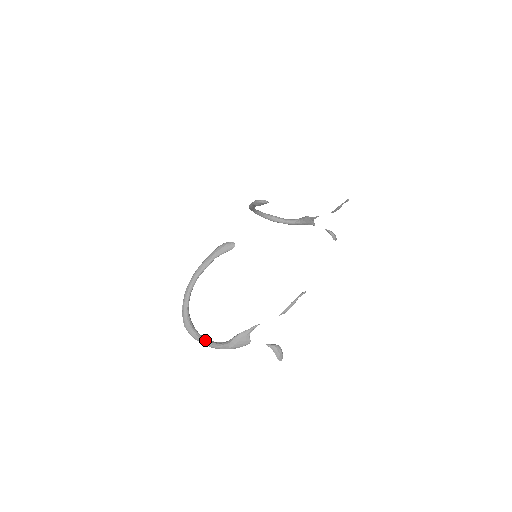
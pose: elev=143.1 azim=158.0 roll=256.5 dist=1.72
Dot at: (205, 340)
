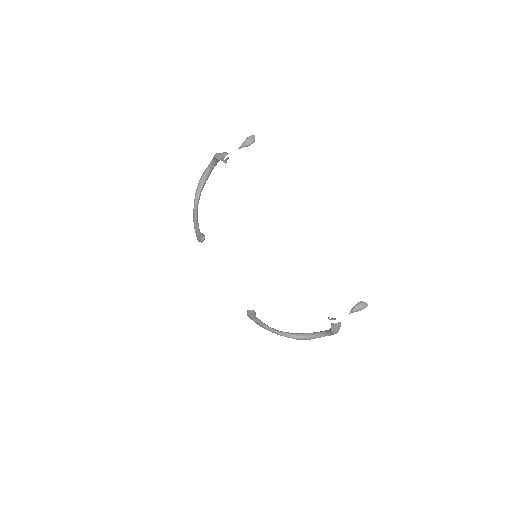
Dot at: (321, 336)
